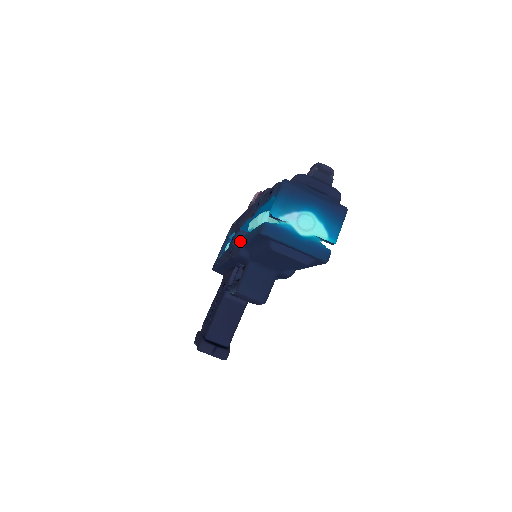
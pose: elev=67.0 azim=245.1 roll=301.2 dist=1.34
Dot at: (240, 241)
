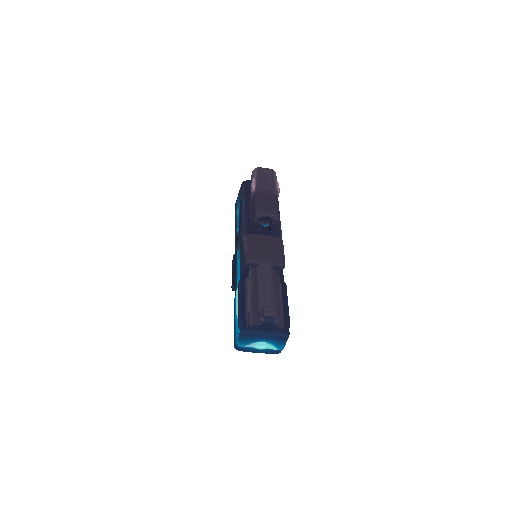
Dot at: (236, 281)
